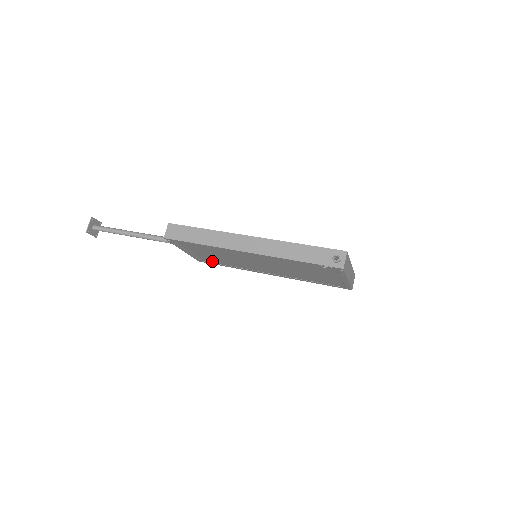
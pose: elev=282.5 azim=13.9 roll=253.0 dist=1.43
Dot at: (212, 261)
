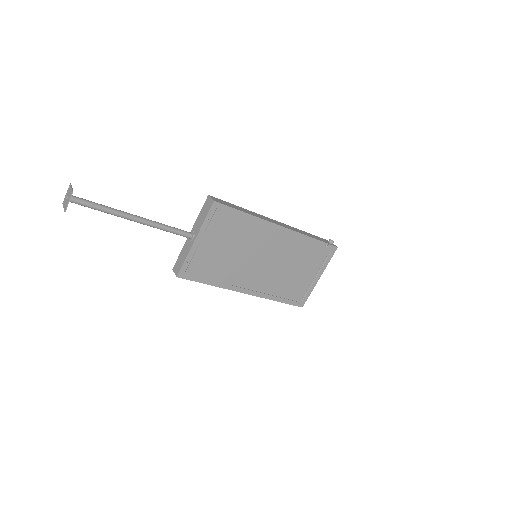
Dot at: (201, 270)
